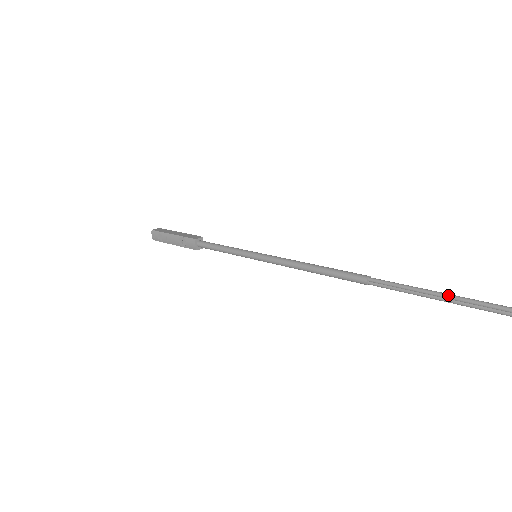
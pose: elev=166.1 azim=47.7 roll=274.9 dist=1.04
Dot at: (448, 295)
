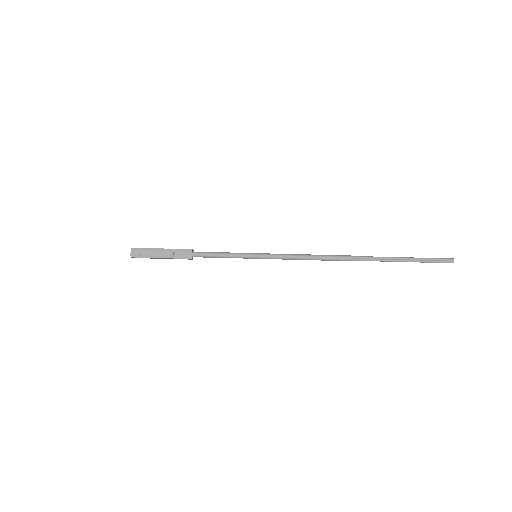
Dot at: (400, 257)
